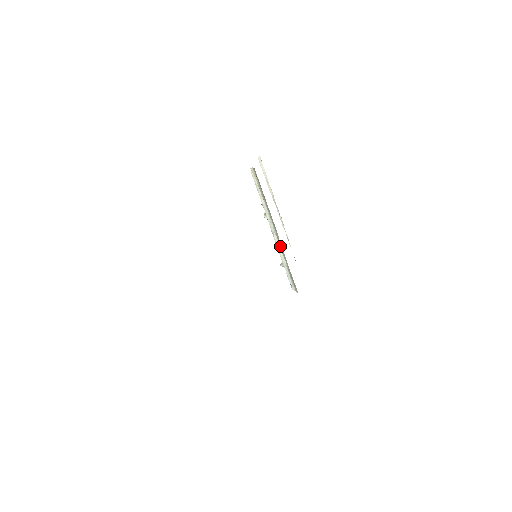
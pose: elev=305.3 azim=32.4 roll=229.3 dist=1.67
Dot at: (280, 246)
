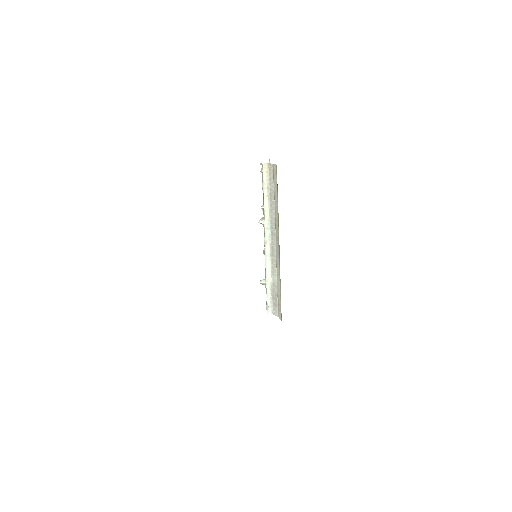
Dot at: (271, 258)
